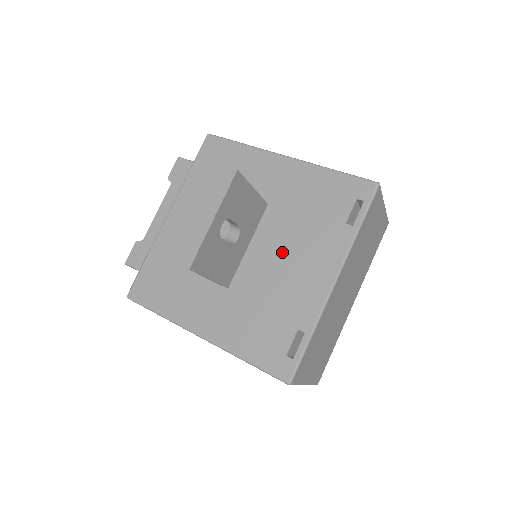
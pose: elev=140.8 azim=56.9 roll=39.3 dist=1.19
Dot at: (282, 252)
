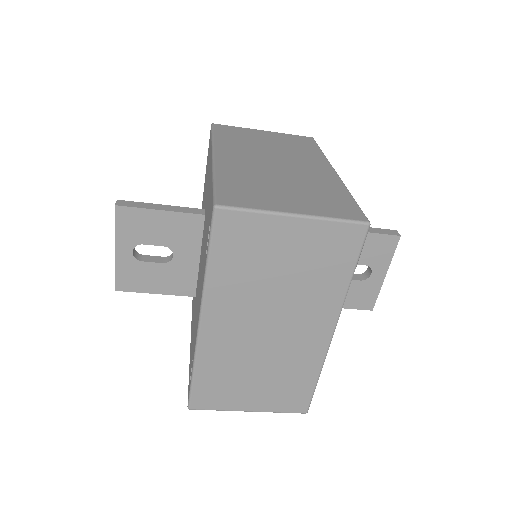
Dot at: (200, 273)
